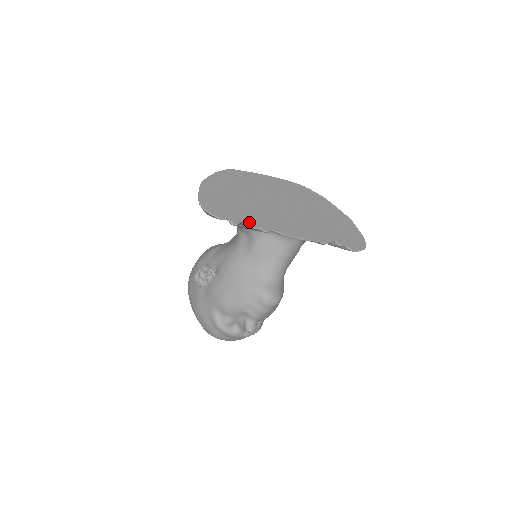
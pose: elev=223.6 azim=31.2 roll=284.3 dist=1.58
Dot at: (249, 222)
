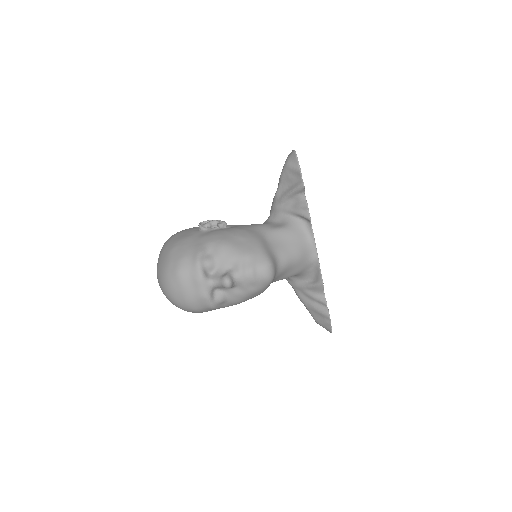
Dot at: occluded
